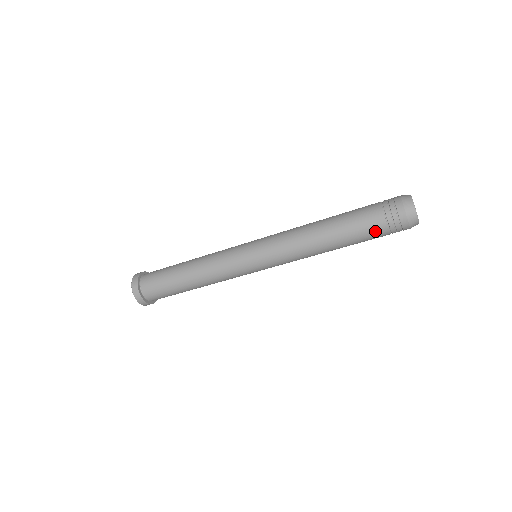
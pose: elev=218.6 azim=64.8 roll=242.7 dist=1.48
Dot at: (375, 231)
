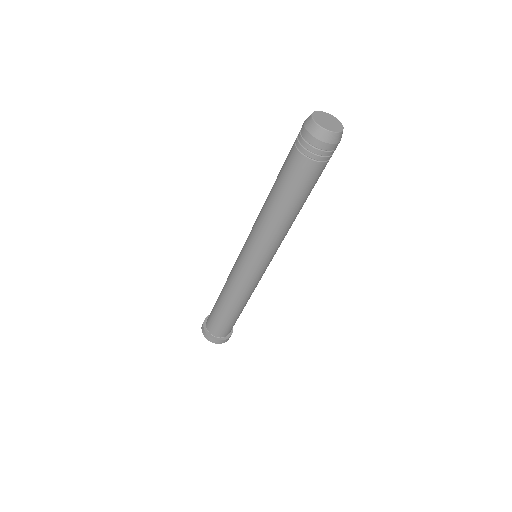
Dot at: (295, 166)
